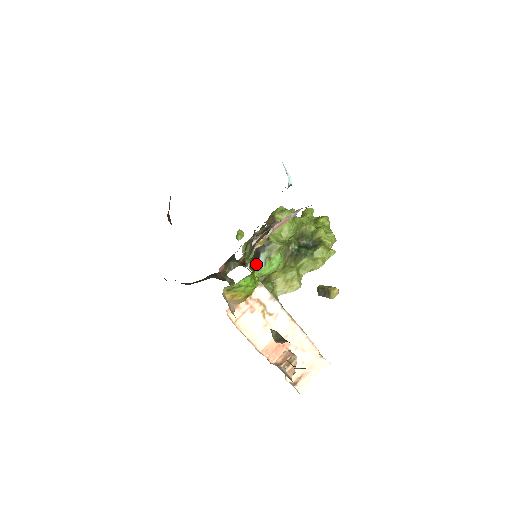
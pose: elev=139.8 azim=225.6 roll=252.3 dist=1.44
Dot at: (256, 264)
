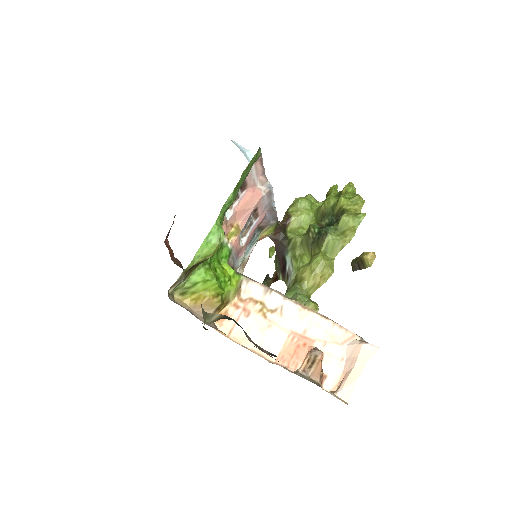
Dot at: (285, 271)
